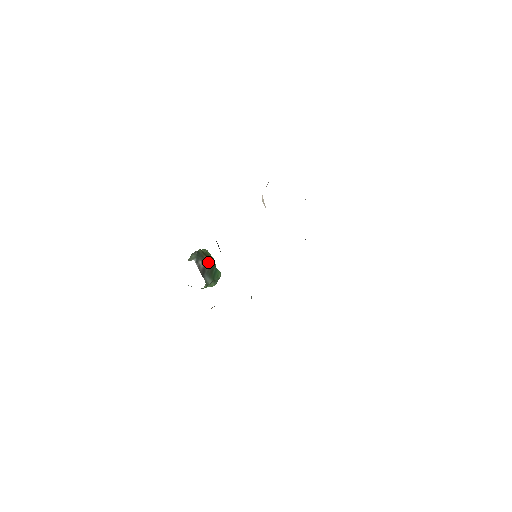
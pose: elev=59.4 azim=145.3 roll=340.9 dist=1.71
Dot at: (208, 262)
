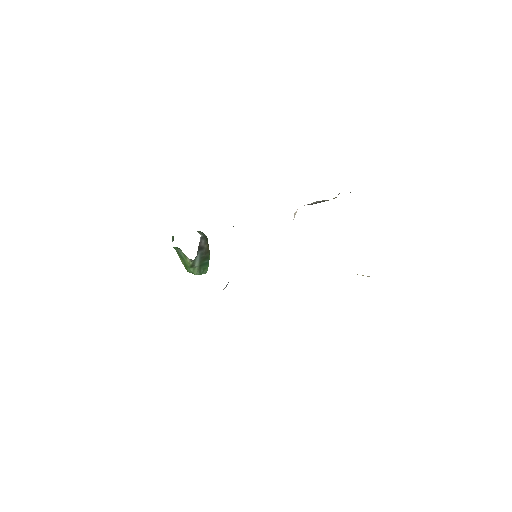
Dot at: (208, 249)
